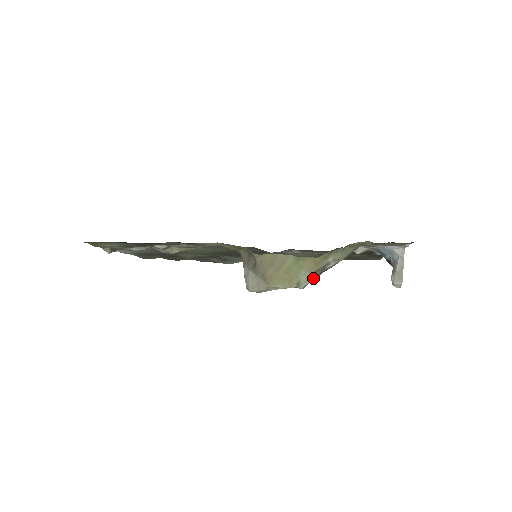
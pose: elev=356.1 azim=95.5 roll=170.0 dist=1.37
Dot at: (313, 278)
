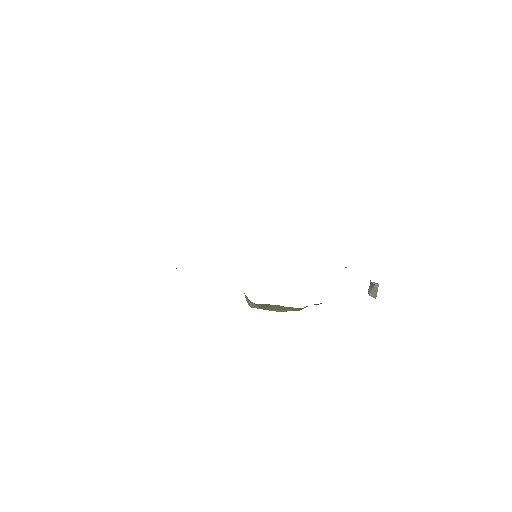
Dot at: occluded
